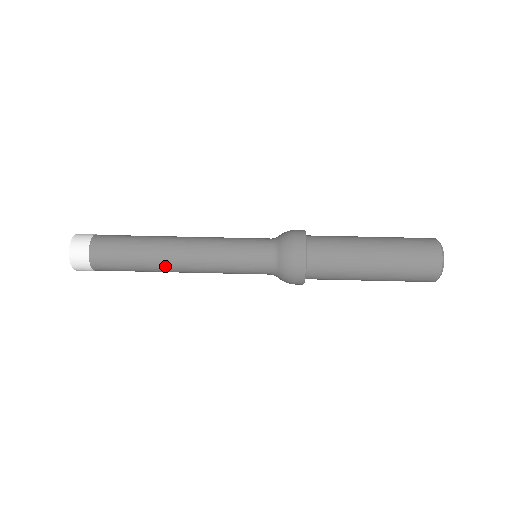
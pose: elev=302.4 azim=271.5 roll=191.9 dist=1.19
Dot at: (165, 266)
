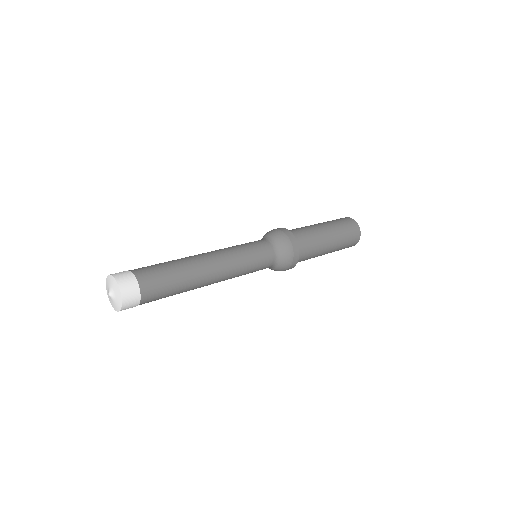
Dot at: (202, 285)
